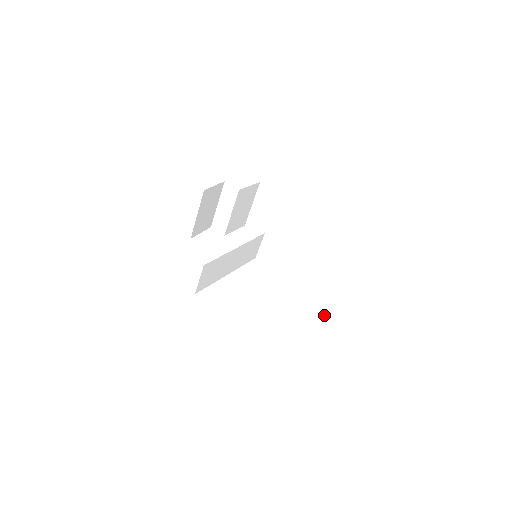
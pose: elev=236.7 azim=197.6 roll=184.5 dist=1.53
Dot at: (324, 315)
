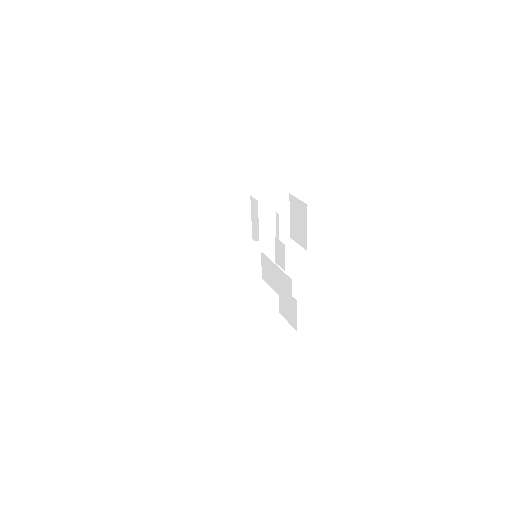
Dot at: (286, 305)
